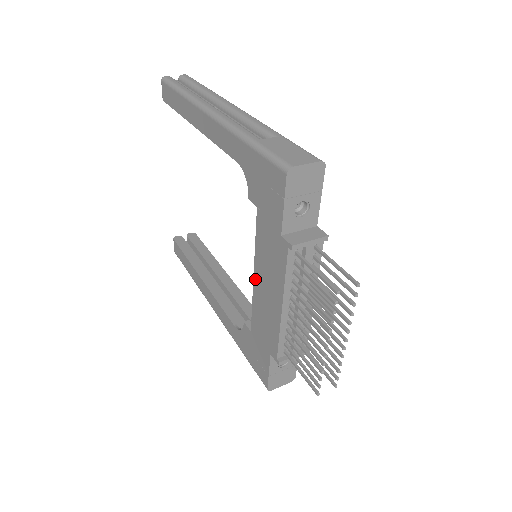
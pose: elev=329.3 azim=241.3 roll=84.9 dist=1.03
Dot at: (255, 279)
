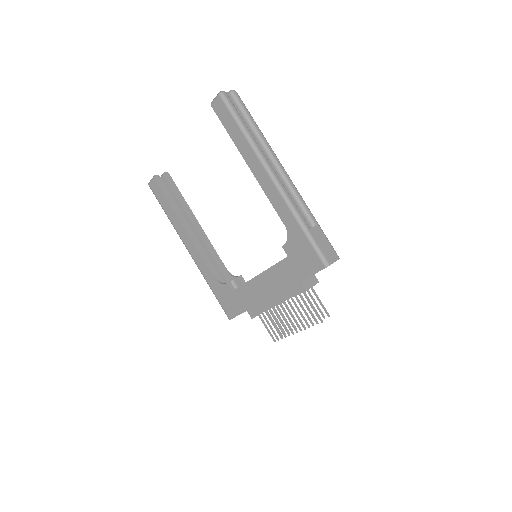
Dot at: (258, 277)
